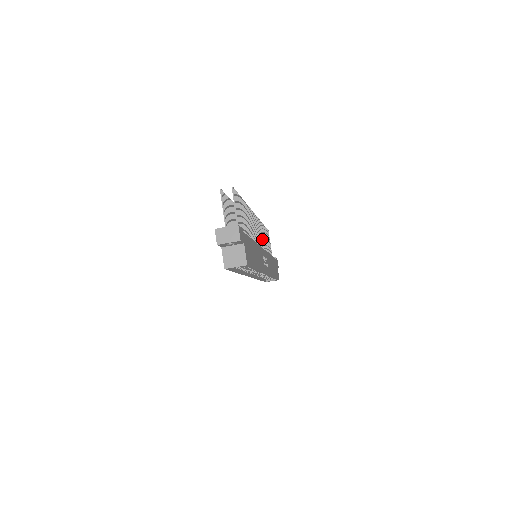
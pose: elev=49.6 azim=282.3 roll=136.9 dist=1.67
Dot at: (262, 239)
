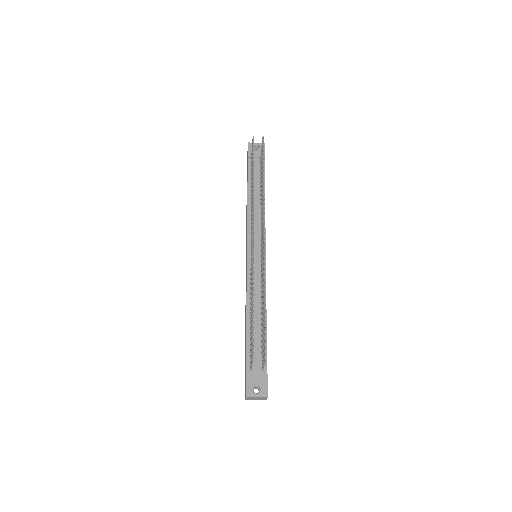
Dot at: occluded
